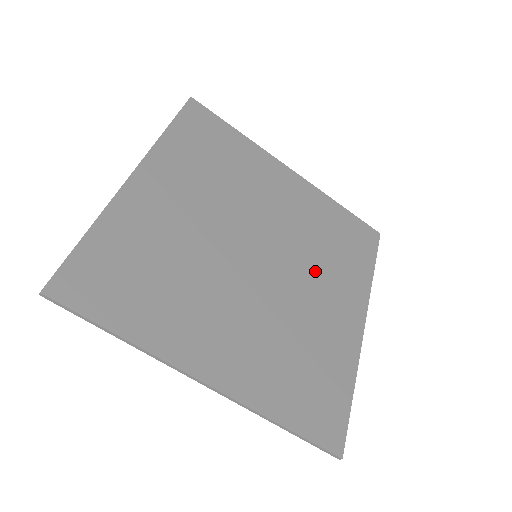
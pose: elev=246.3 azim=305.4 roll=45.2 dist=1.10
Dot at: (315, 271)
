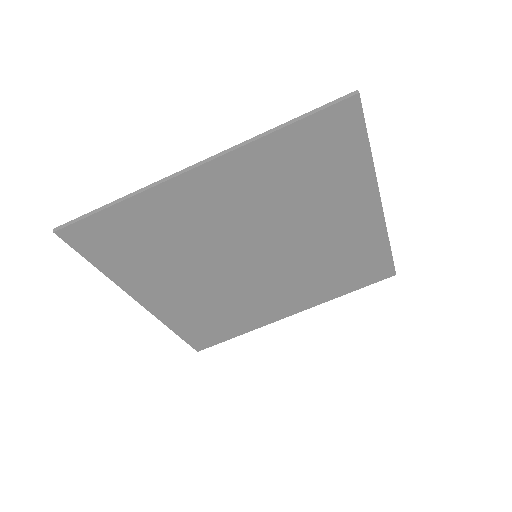
Dot at: (295, 280)
